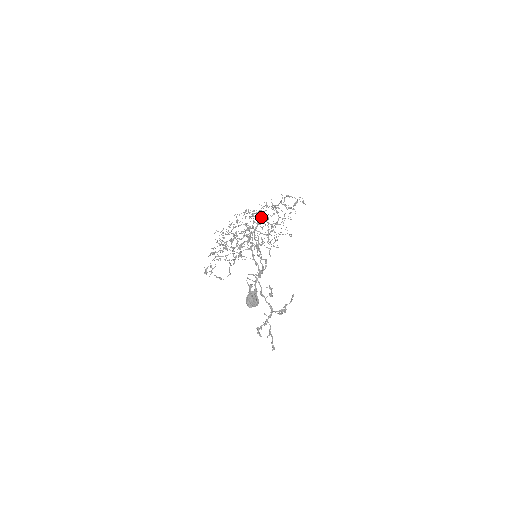
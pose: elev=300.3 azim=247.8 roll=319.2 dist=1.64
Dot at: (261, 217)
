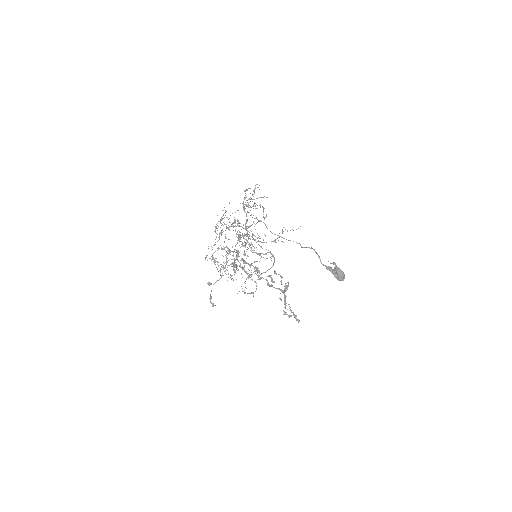
Dot at: (255, 218)
